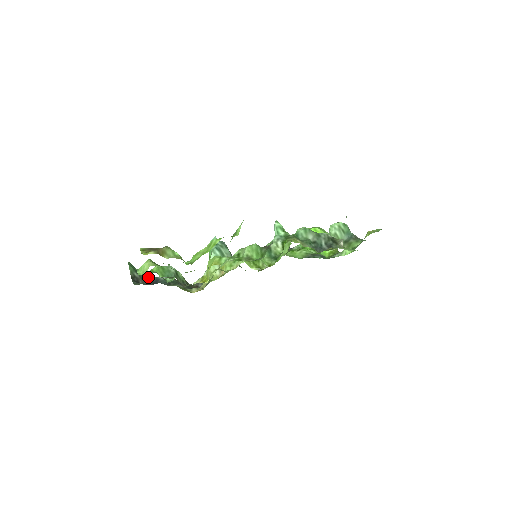
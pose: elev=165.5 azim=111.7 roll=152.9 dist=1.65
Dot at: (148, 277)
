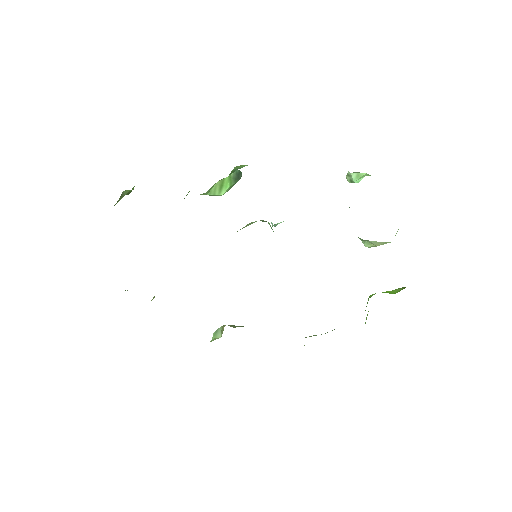
Dot at: occluded
